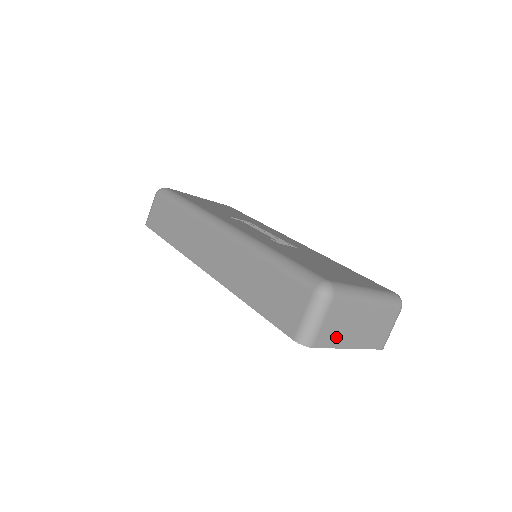
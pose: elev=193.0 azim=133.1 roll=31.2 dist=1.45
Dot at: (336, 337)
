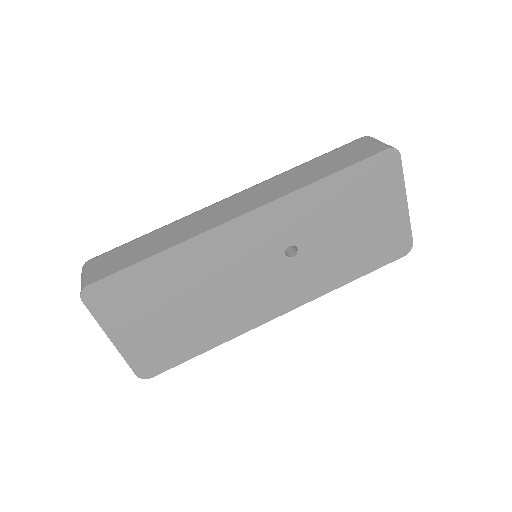
Dot at: occluded
